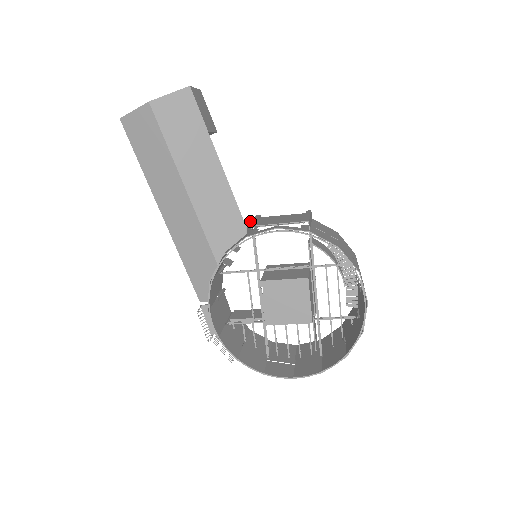
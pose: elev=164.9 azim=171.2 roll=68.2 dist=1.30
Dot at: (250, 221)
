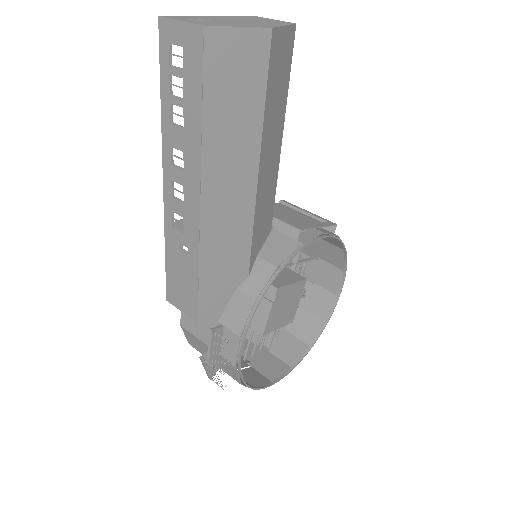
Dot at: (276, 217)
